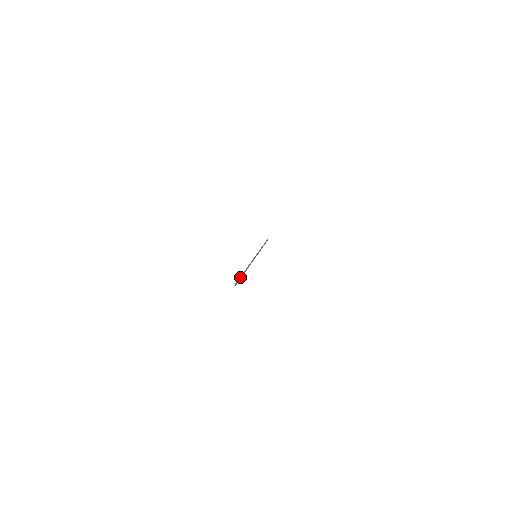
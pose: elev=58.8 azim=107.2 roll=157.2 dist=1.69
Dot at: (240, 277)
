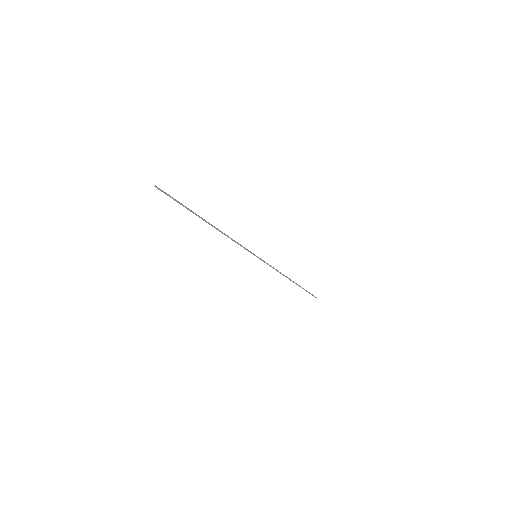
Dot at: (179, 202)
